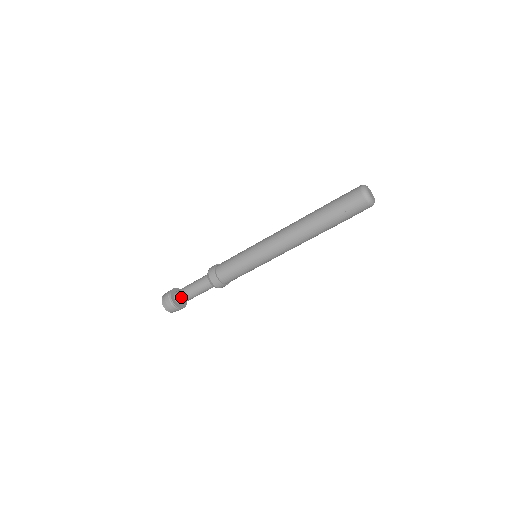
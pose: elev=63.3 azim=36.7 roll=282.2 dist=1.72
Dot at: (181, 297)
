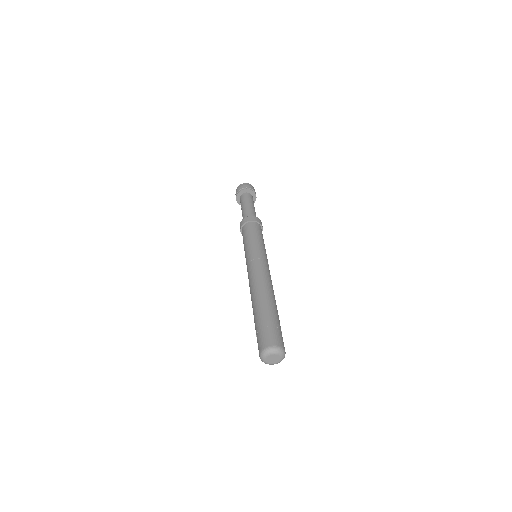
Dot at: occluded
